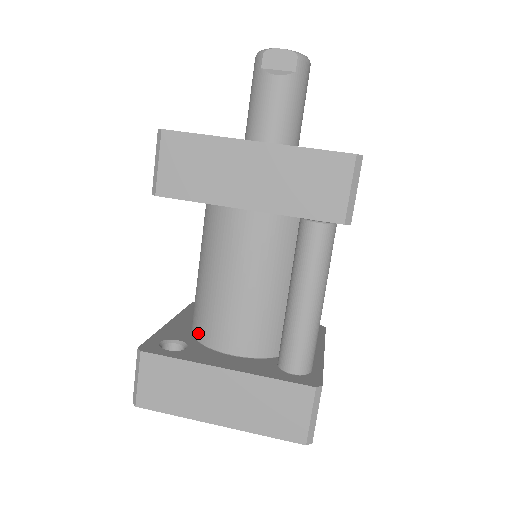
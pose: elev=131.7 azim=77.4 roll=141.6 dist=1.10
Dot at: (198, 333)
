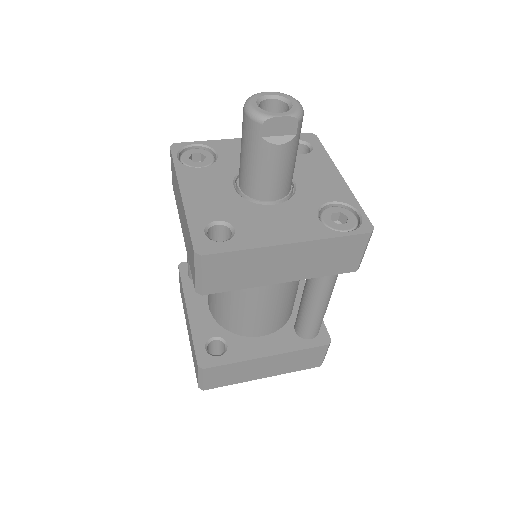
Dot at: (228, 327)
